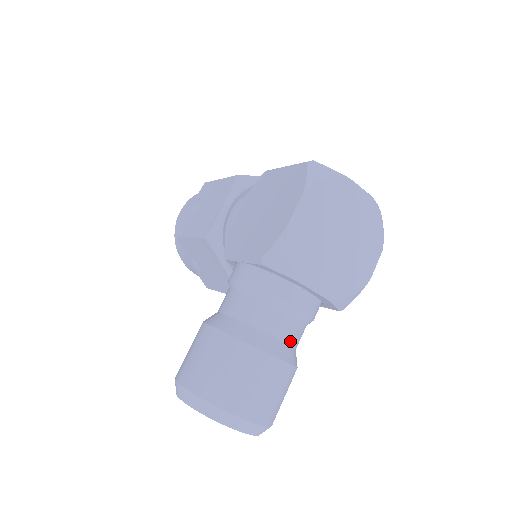
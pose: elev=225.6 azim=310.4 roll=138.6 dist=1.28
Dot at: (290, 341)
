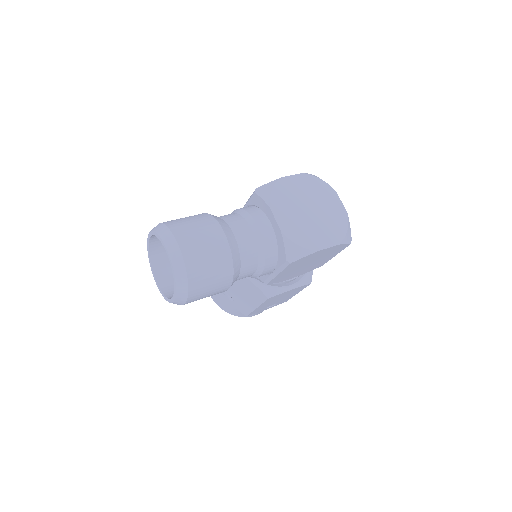
Dot at: (241, 245)
